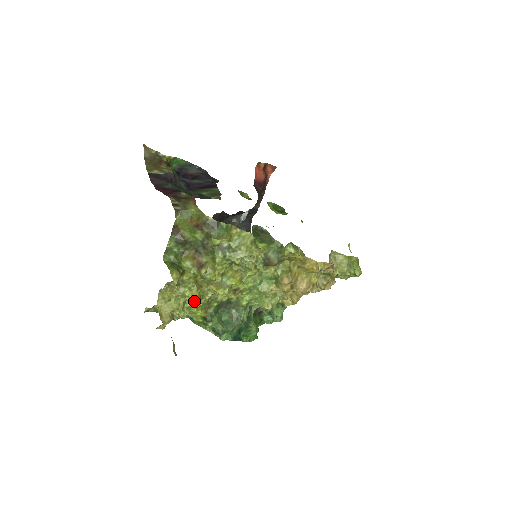
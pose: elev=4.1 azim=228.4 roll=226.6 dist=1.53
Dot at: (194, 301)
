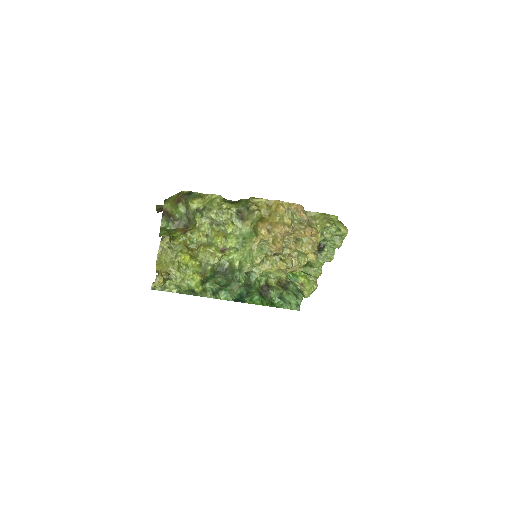
Dot at: (185, 257)
